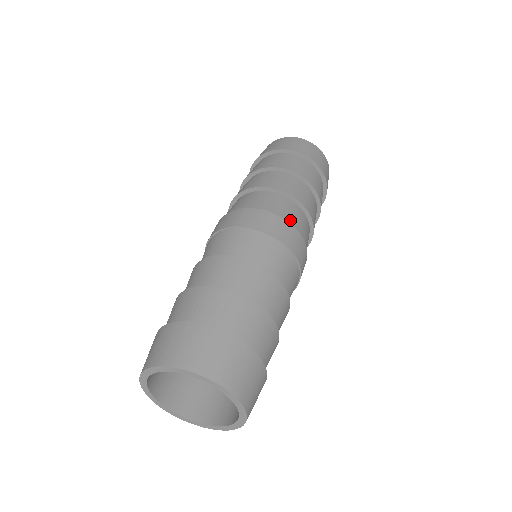
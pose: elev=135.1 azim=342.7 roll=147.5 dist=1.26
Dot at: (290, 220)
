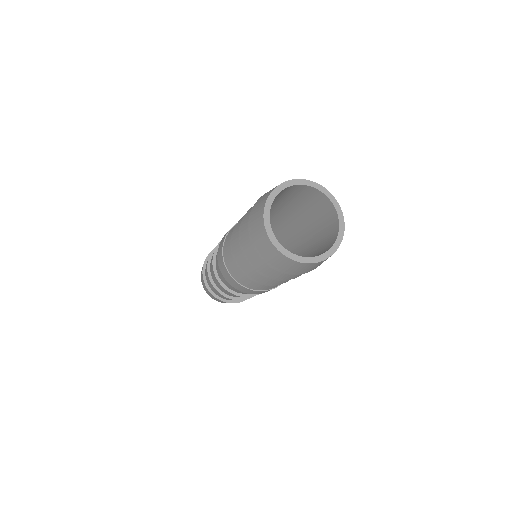
Dot at: occluded
